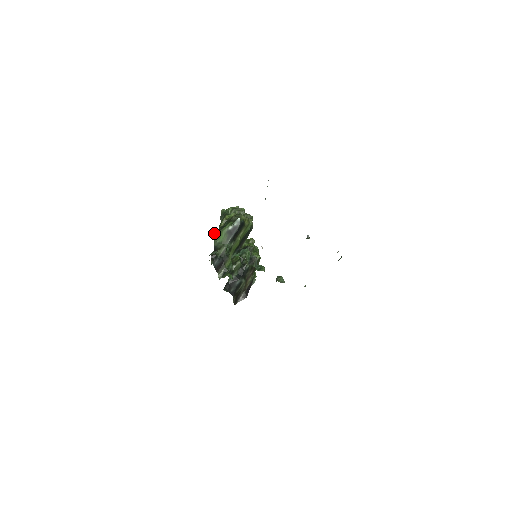
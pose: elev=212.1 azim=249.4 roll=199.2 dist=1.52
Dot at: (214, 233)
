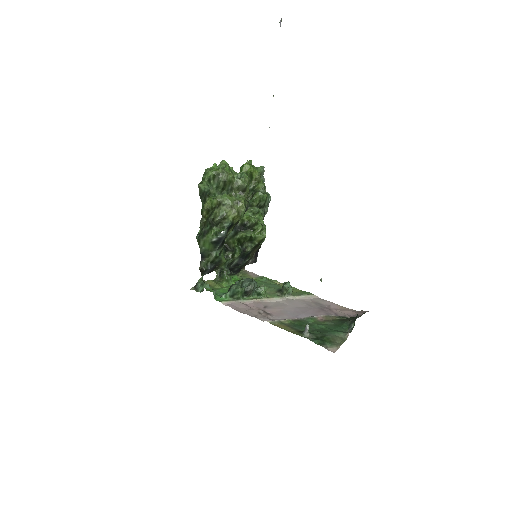
Dot at: (196, 237)
